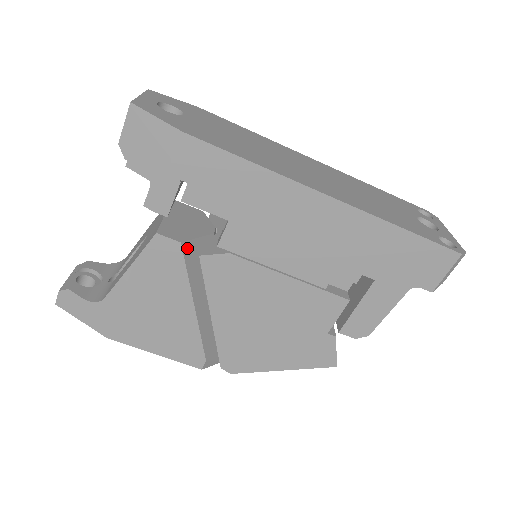
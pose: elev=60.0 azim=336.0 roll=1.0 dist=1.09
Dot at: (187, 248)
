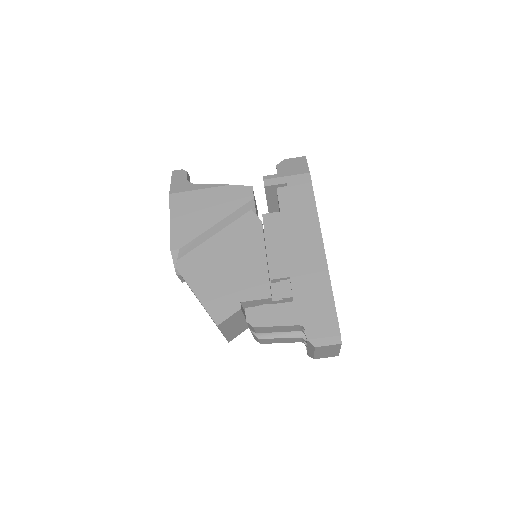
Dot at: (251, 205)
